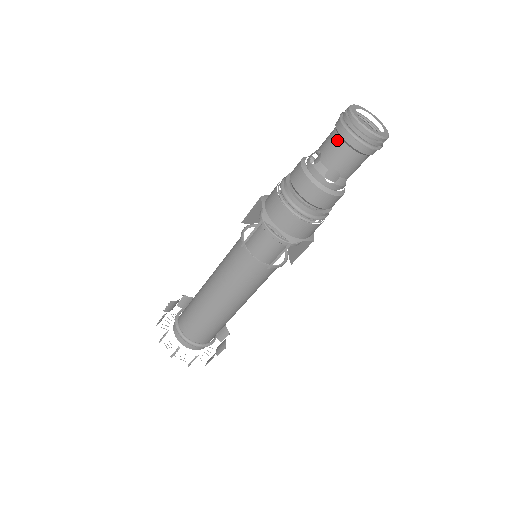
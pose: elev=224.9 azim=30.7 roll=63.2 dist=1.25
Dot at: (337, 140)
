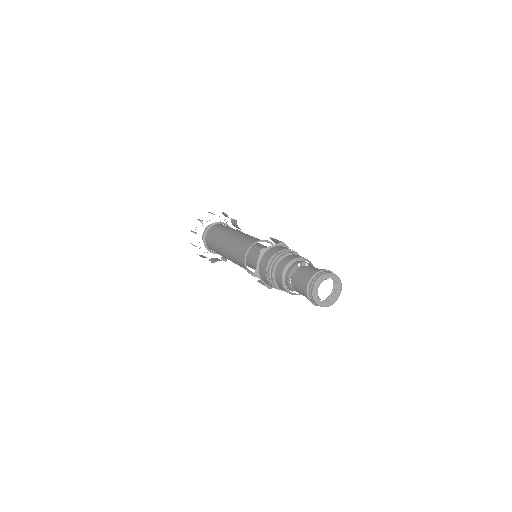
Dot at: (303, 290)
